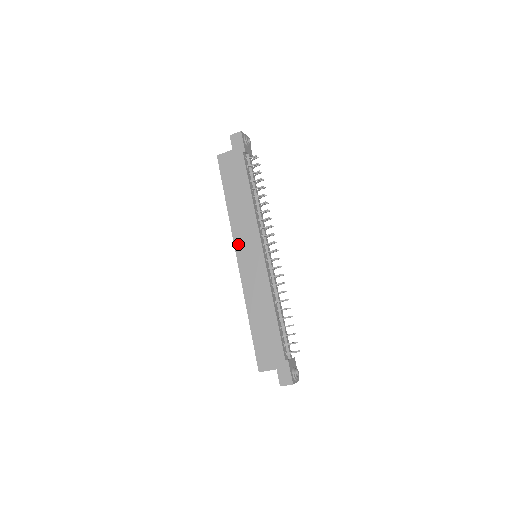
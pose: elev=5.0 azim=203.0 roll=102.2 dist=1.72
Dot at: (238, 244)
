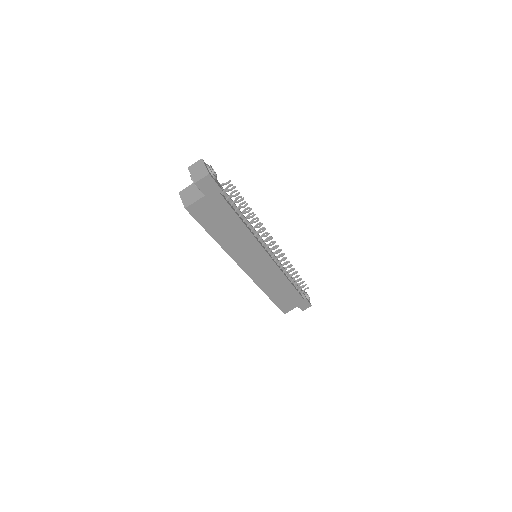
Dot at: (242, 263)
